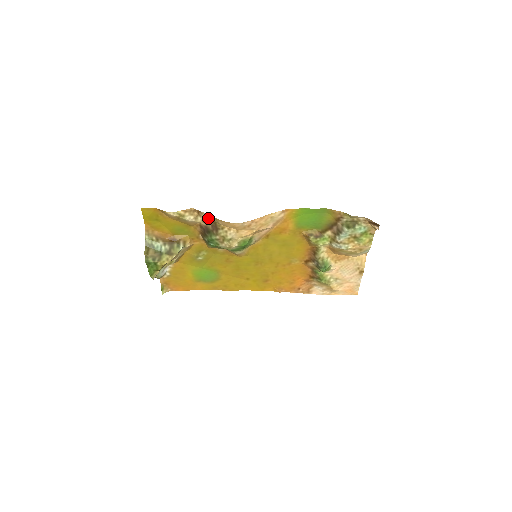
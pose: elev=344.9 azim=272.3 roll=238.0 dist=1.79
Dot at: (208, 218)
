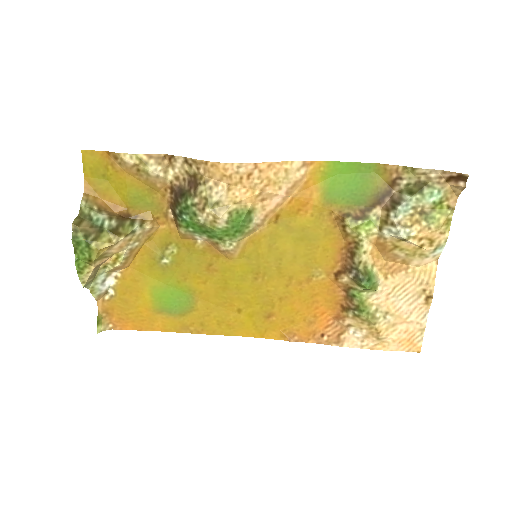
Dot at: (184, 169)
